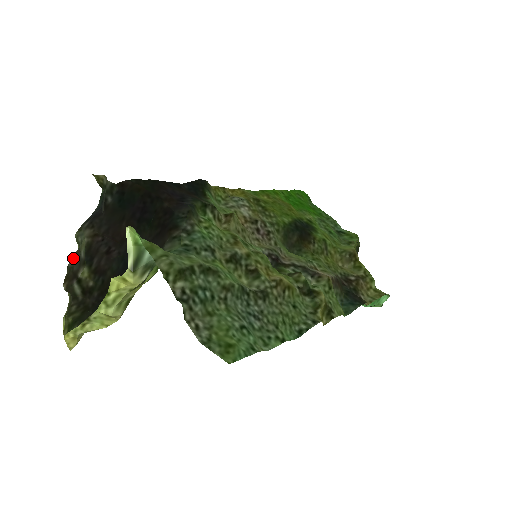
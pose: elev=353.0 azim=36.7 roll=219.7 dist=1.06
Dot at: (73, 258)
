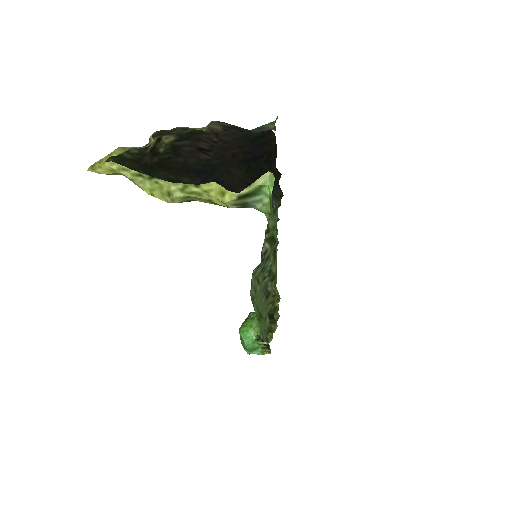
Dot at: (185, 127)
